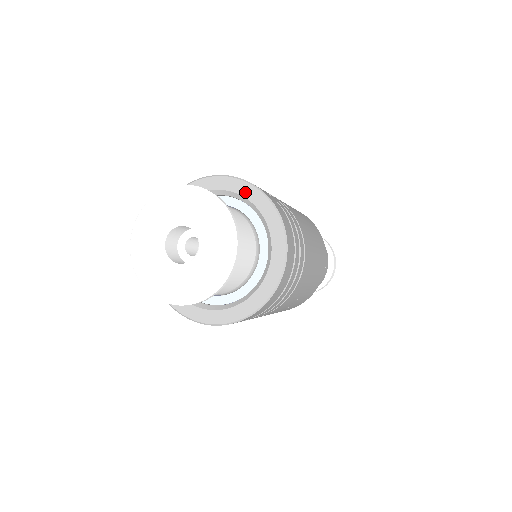
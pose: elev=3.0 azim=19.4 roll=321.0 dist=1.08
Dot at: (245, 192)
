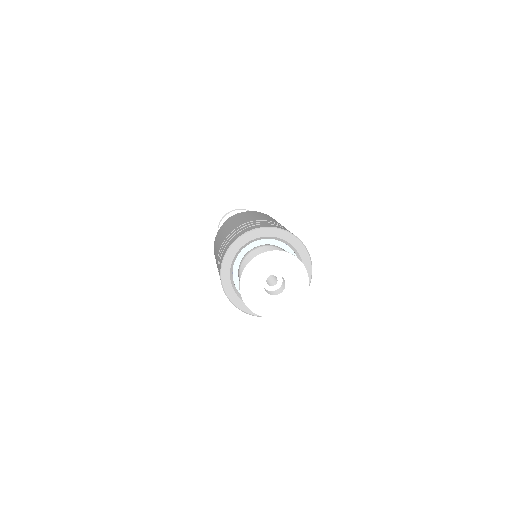
Dot at: (284, 237)
